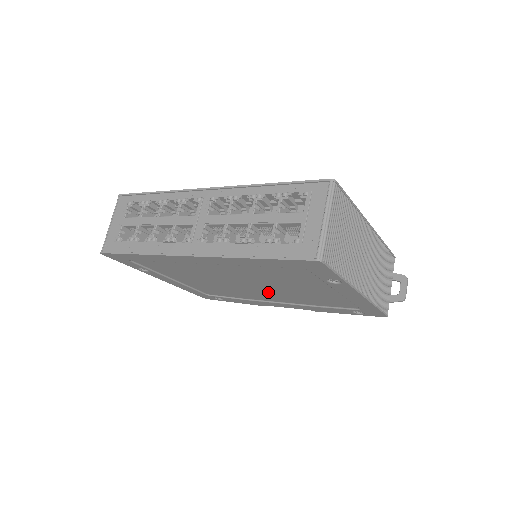
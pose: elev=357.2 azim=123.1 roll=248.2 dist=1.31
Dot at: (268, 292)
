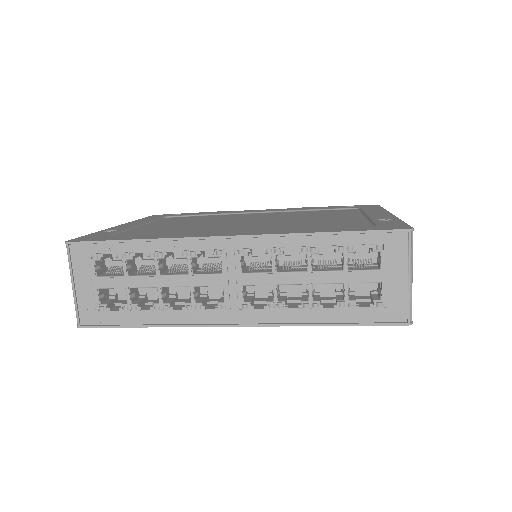
Dot at: occluded
